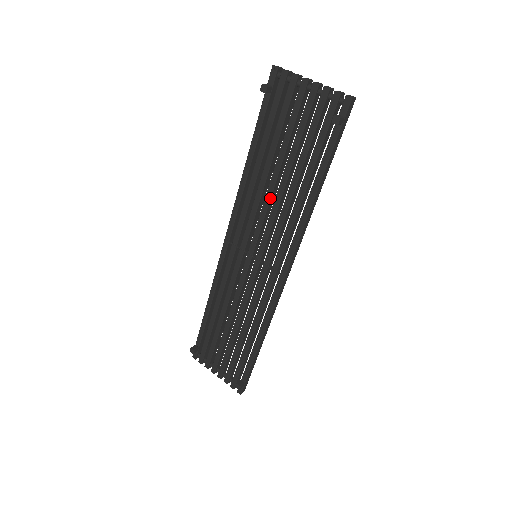
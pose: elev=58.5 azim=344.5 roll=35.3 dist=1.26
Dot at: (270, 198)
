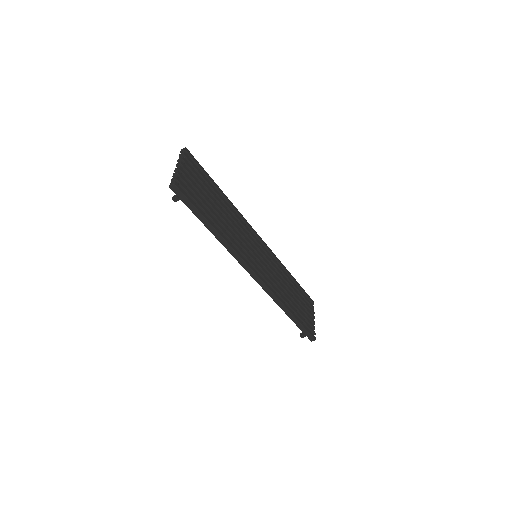
Dot at: occluded
